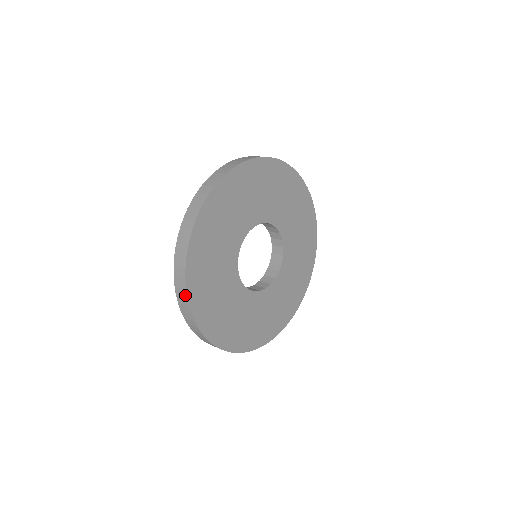
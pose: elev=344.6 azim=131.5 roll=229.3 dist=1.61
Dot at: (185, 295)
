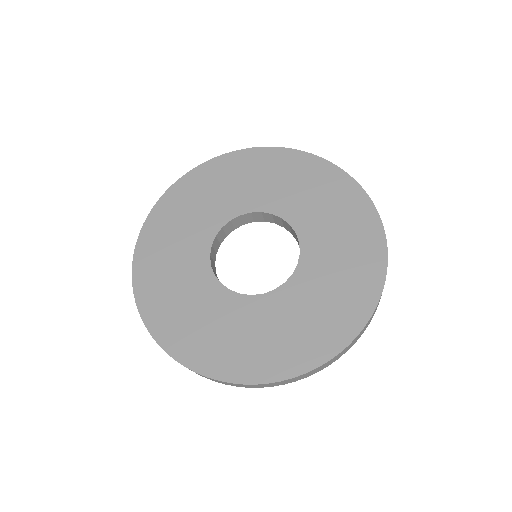
Dot at: (139, 310)
